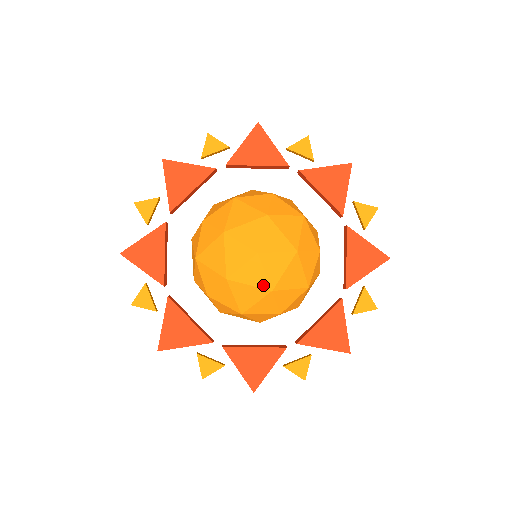
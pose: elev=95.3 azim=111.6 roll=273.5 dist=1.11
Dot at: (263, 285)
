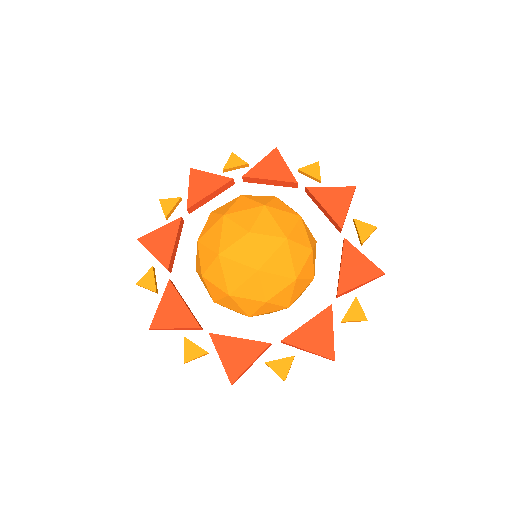
Dot at: (250, 263)
